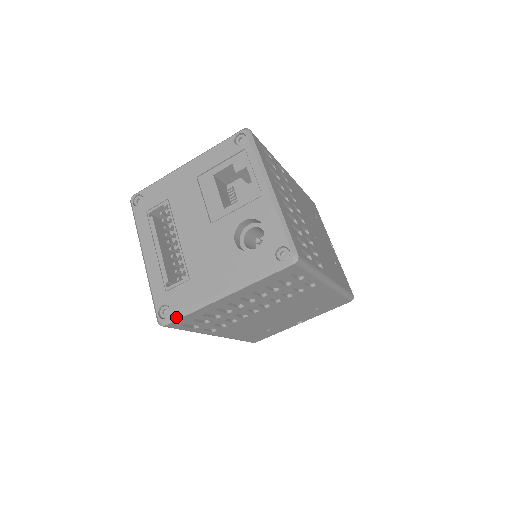
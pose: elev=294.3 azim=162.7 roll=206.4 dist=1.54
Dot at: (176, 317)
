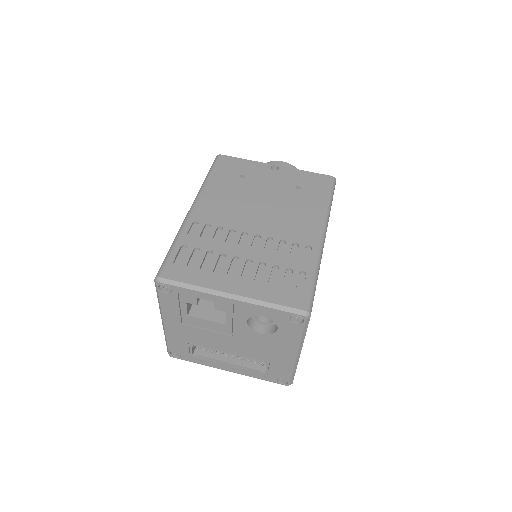
Dot at: (292, 378)
